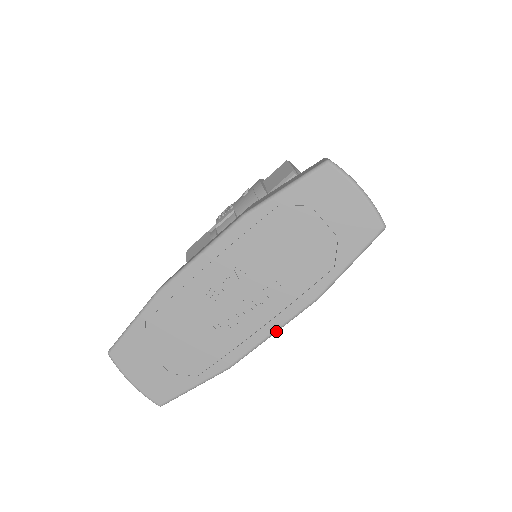
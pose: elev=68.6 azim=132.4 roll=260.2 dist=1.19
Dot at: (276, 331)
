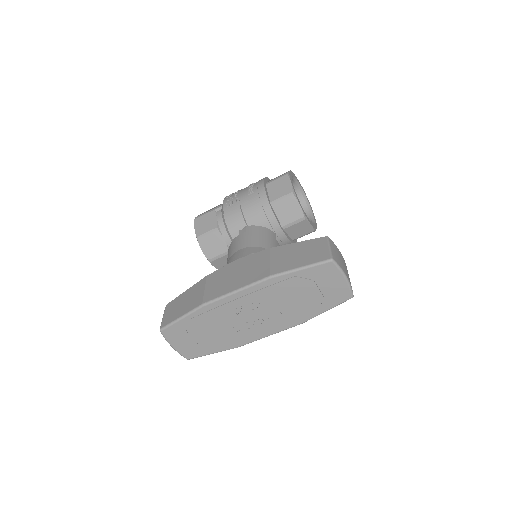
Dot at: occluded
